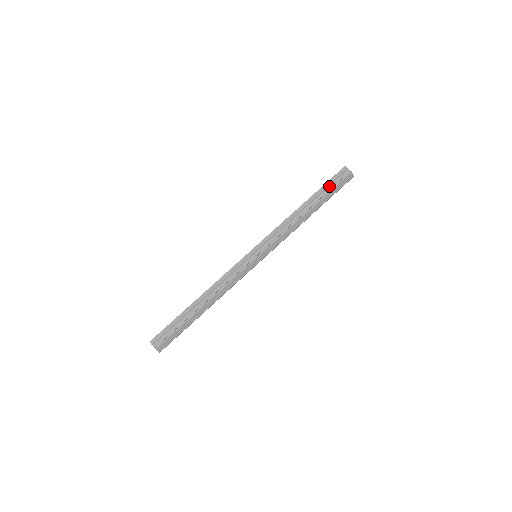
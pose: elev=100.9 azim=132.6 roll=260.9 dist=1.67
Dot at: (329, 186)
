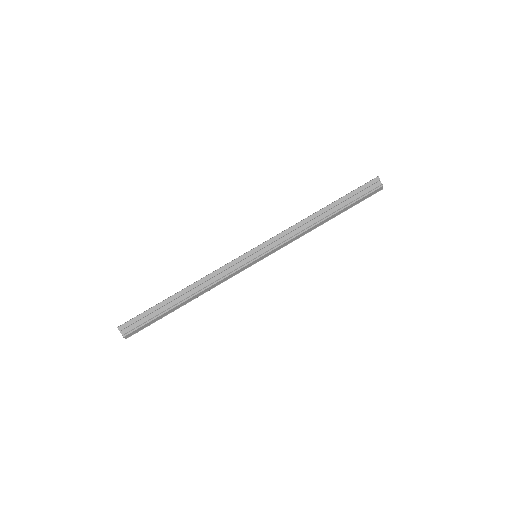
Dot at: (355, 195)
